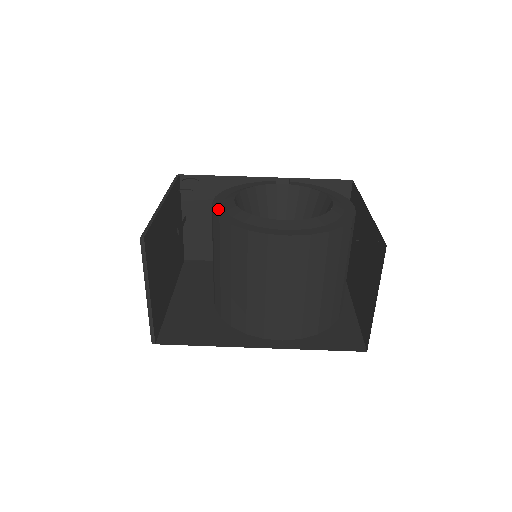
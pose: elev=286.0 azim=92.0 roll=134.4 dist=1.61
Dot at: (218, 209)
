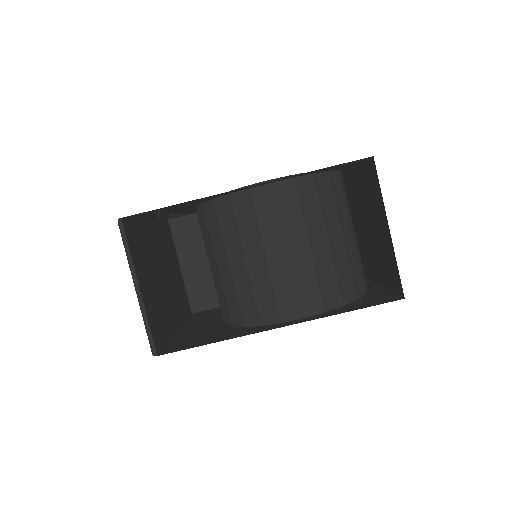
Dot at: occluded
